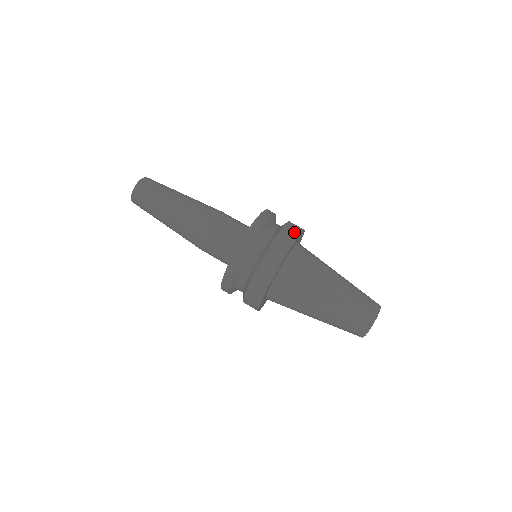
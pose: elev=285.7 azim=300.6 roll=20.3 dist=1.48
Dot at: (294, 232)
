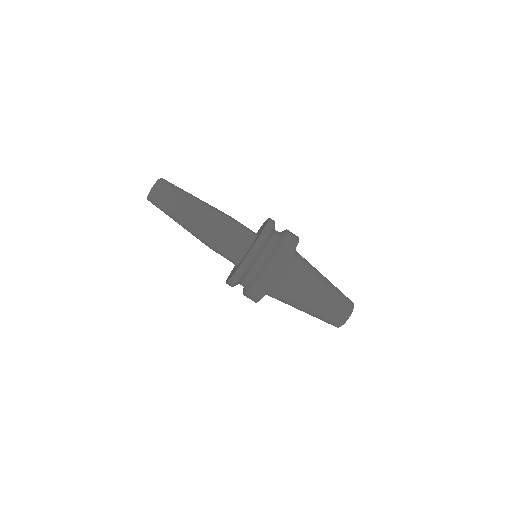
Dot at: occluded
